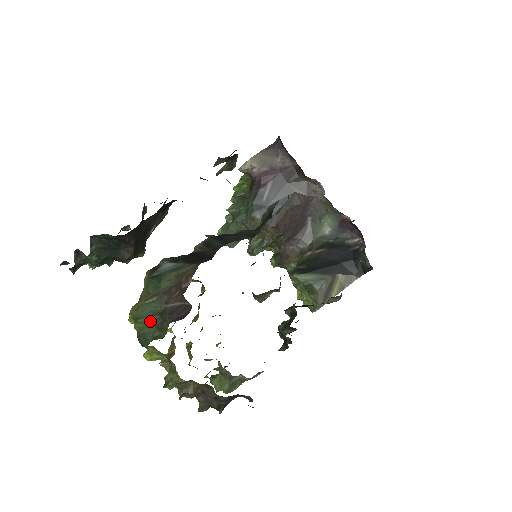
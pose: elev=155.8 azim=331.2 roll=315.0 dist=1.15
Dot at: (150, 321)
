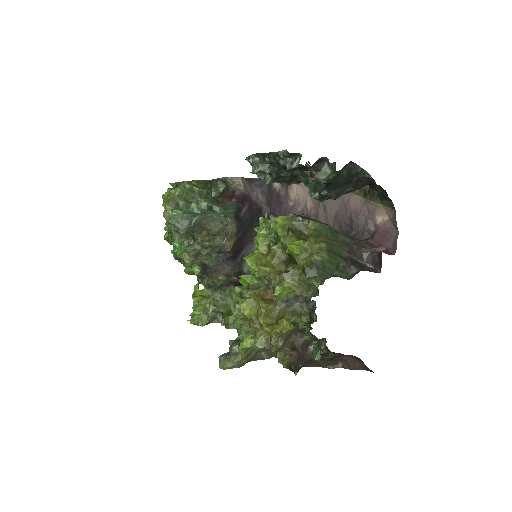
Dot at: (335, 259)
